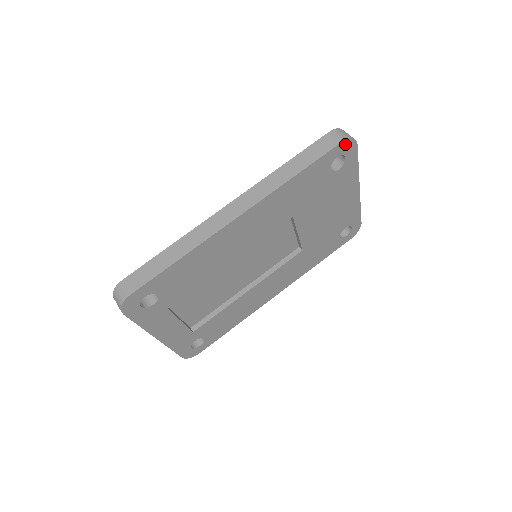
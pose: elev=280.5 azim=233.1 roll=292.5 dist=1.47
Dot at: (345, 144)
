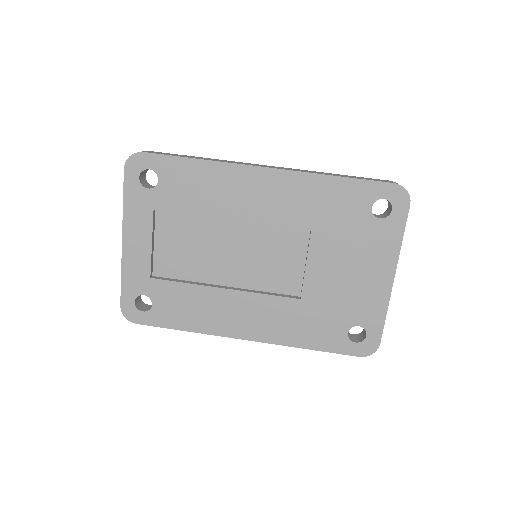
Dot at: (397, 190)
